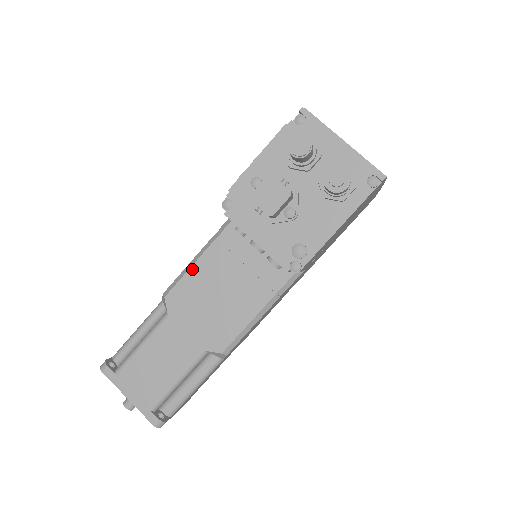
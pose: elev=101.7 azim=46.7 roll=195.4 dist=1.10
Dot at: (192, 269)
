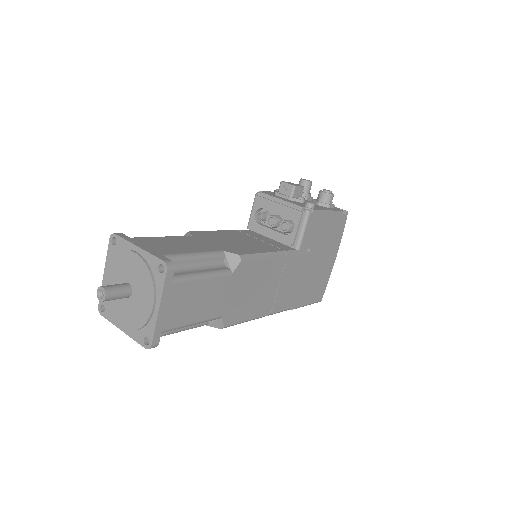
Dot at: (214, 231)
